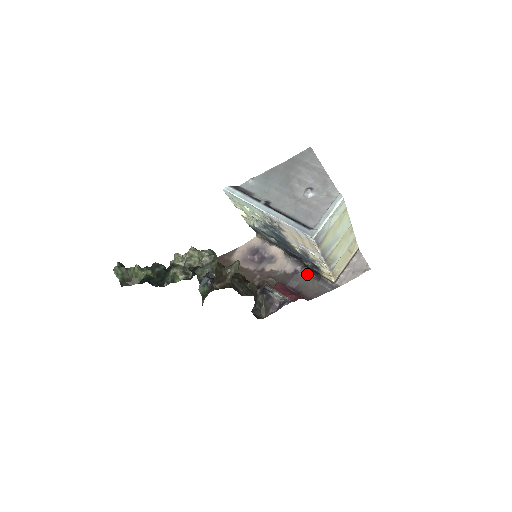
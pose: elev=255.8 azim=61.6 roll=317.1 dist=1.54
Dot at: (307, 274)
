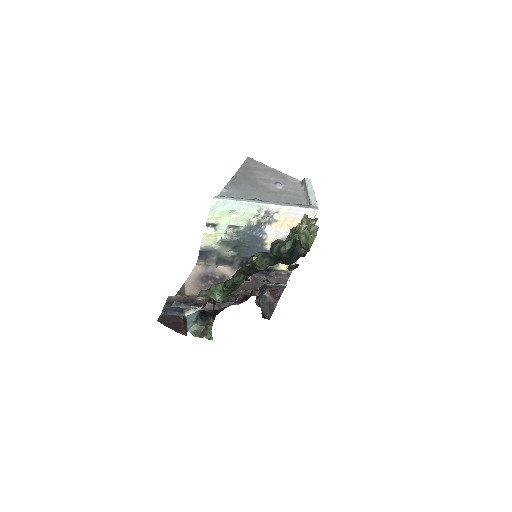
Dot at: (263, 275)
